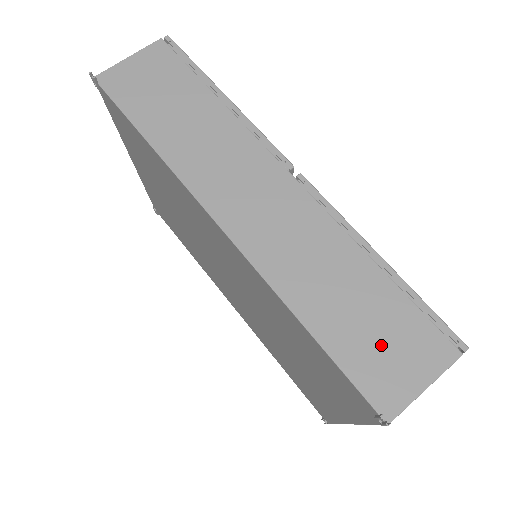
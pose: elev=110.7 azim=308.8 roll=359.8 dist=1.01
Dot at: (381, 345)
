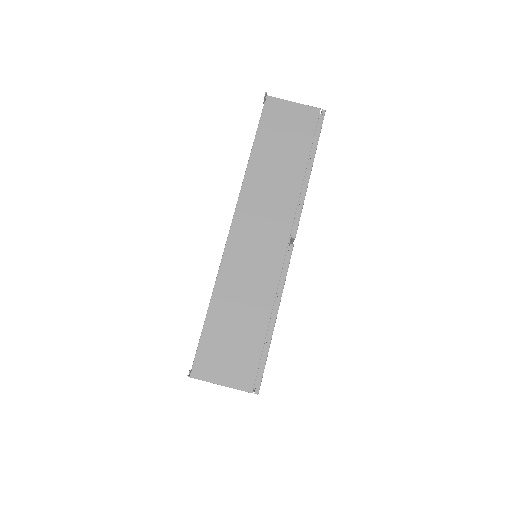
Dot at: (227, 349)
